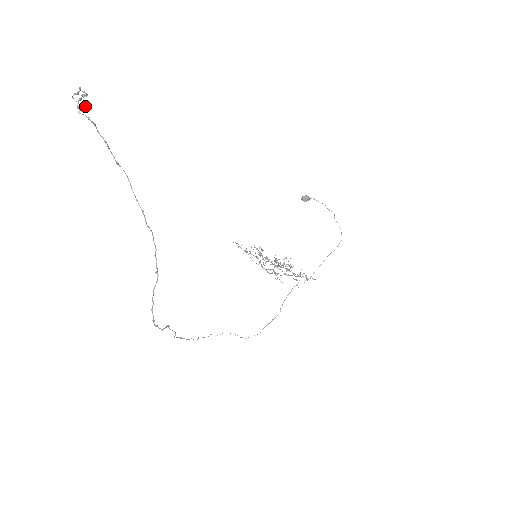
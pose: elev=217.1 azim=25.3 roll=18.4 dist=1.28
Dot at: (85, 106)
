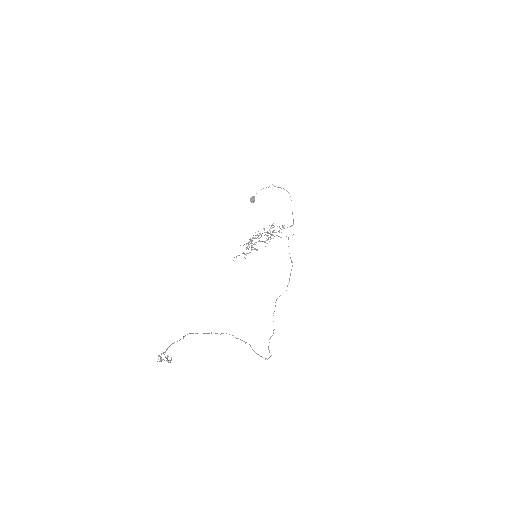
Dot at: (171, 359)
